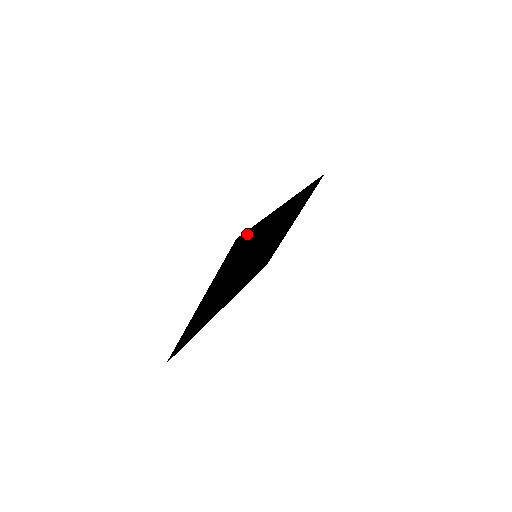
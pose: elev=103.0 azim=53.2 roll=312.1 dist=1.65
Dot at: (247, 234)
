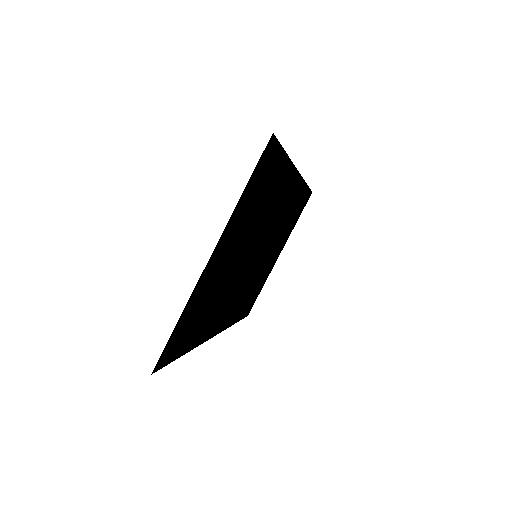
Dot at: (275, 154)
